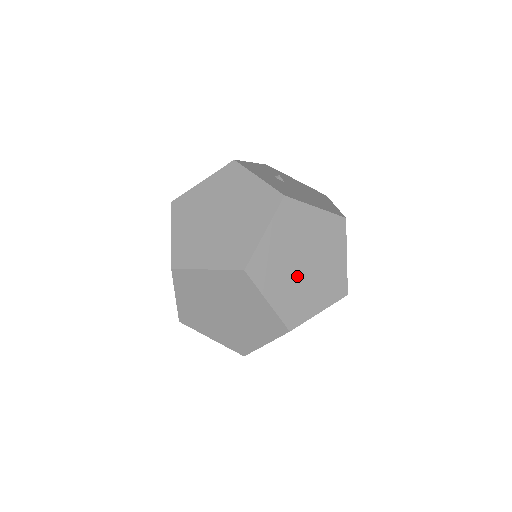
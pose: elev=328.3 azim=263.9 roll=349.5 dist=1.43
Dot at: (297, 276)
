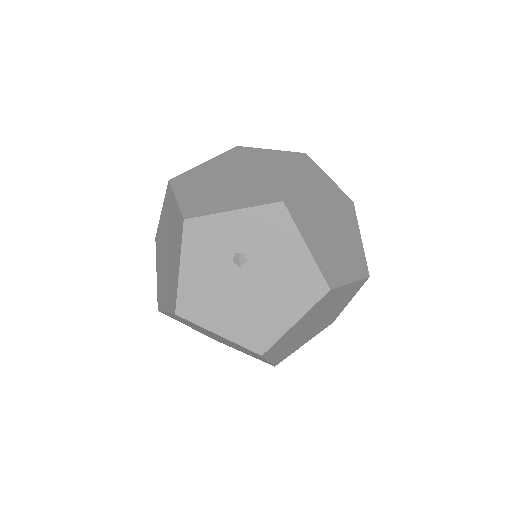
Dot at: occluded
